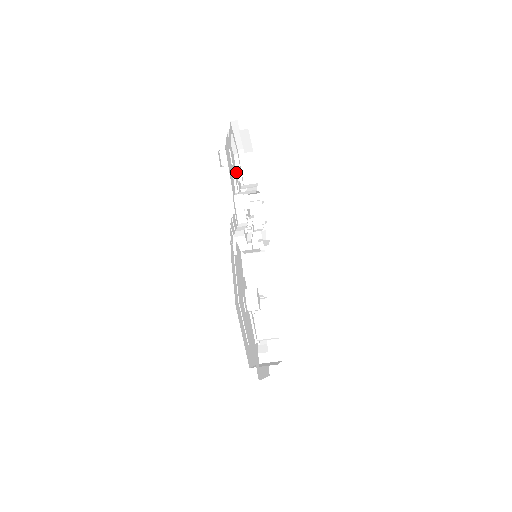
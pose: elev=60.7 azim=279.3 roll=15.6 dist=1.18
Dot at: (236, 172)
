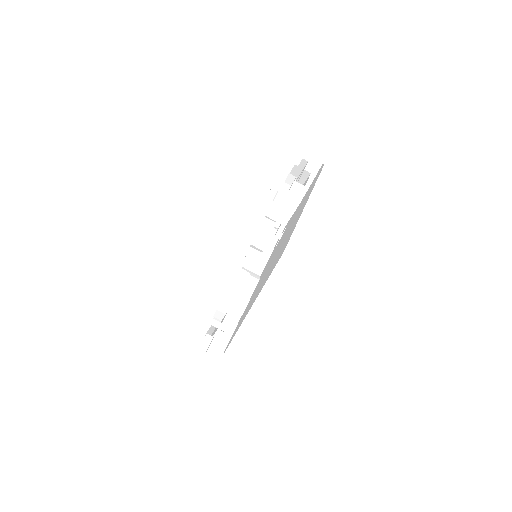
Dot at: occluded
